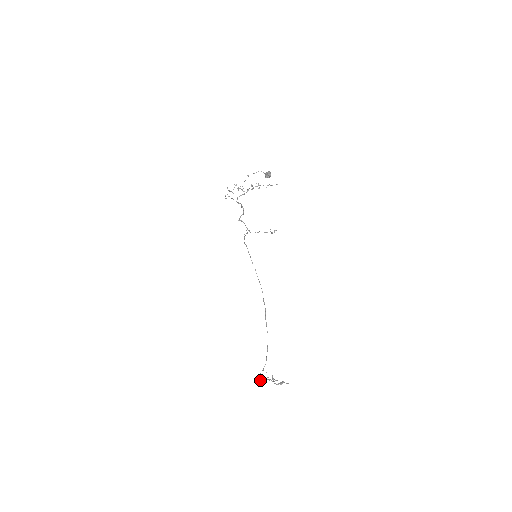
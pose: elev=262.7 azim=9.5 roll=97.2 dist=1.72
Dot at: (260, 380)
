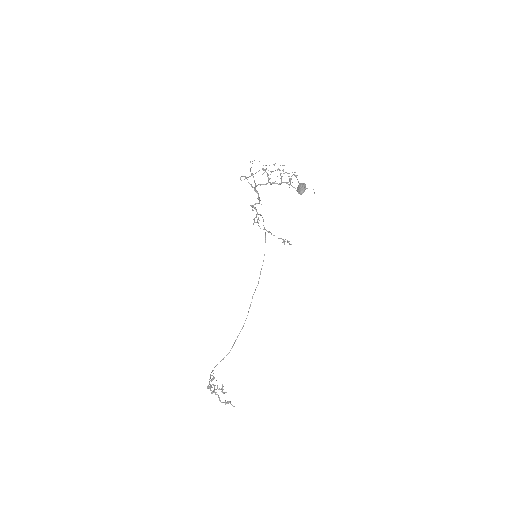
Dot at: occluded
